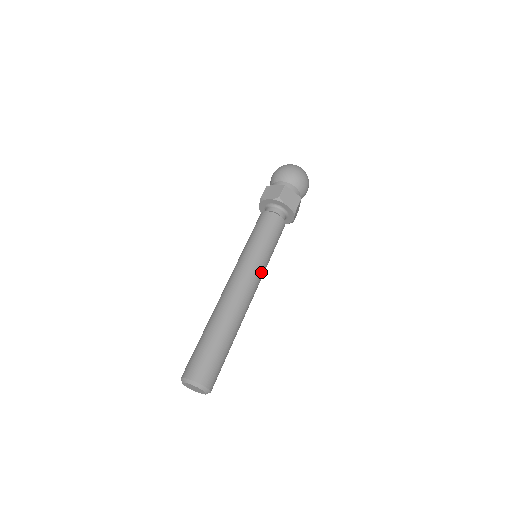
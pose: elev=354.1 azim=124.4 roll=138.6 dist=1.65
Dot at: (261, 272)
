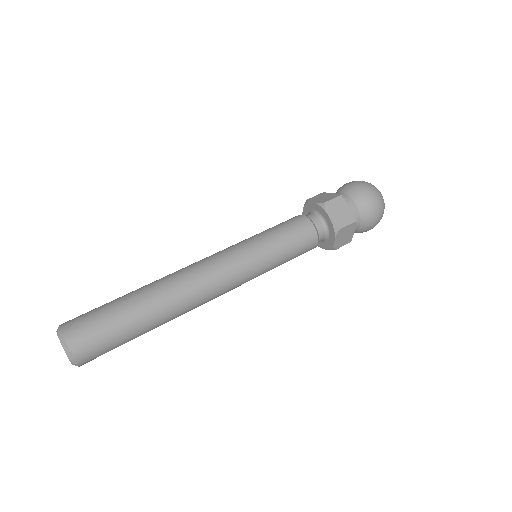
Dot at: (235, 254)
